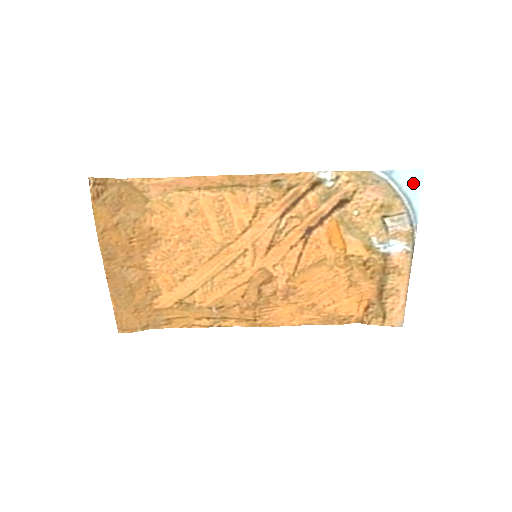
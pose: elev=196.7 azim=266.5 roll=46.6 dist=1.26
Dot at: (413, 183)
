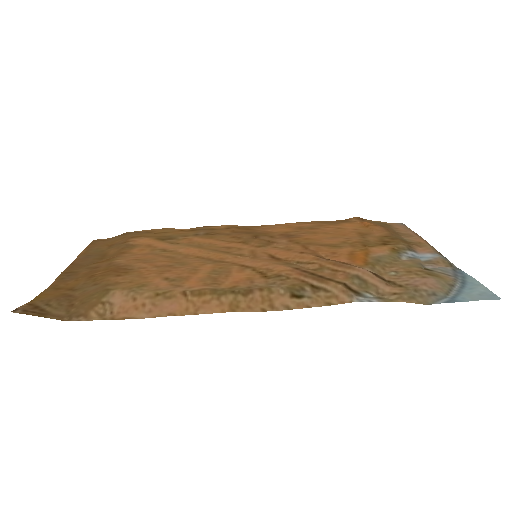
Dot at: (479, 291)
